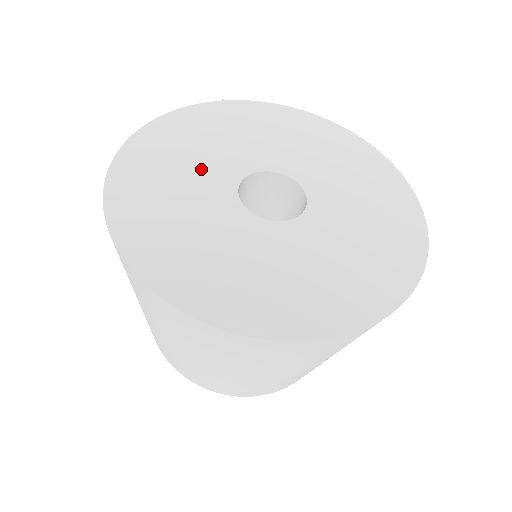
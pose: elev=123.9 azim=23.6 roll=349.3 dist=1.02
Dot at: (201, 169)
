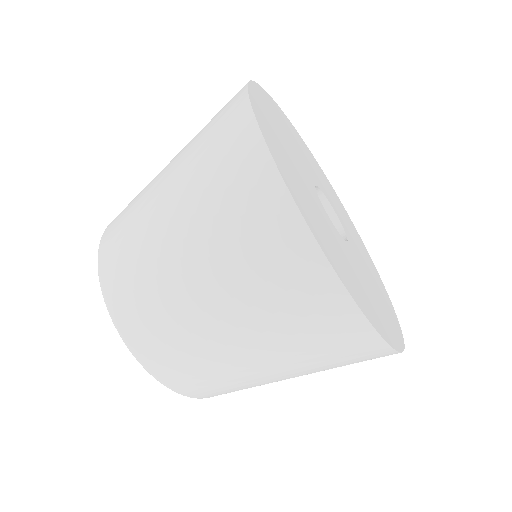
Dot at: (309, 164)
